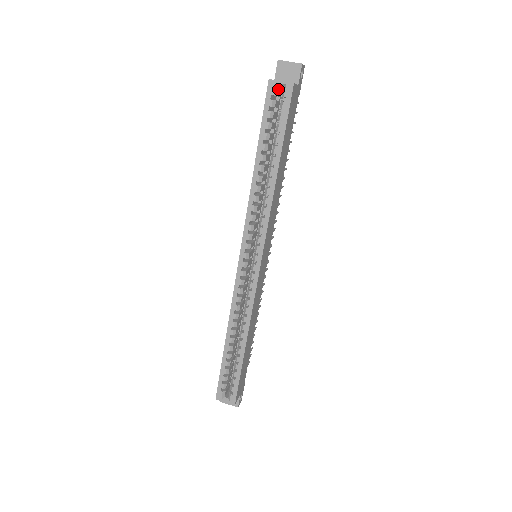
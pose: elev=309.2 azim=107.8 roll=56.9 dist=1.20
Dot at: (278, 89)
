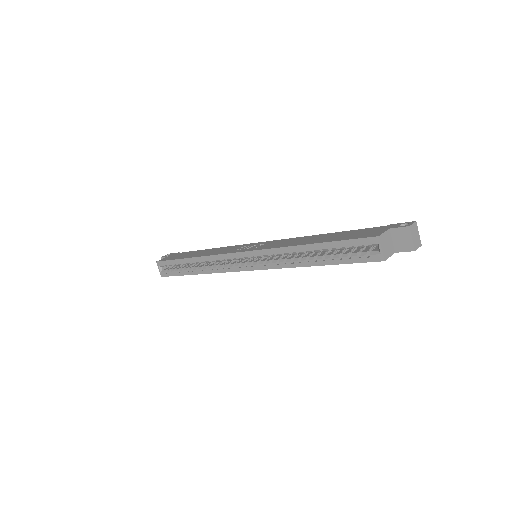
Dot at: (376, 245)
